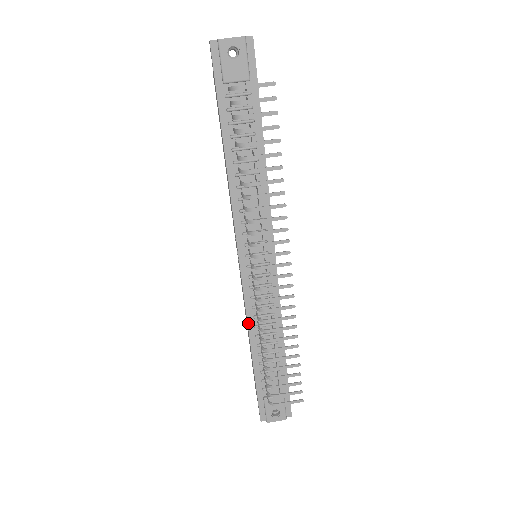
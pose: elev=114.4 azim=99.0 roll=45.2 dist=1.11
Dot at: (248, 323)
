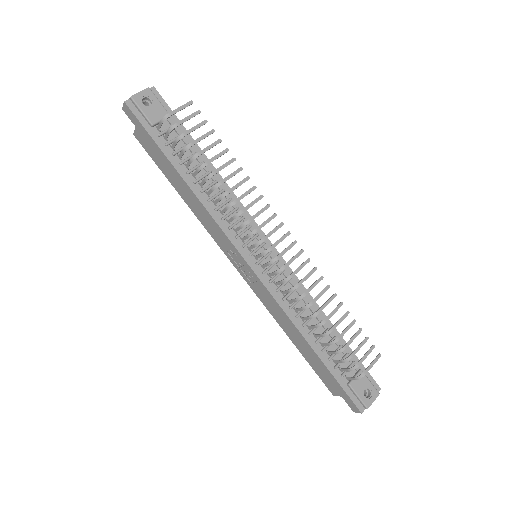
Dot at: (289, 317)
